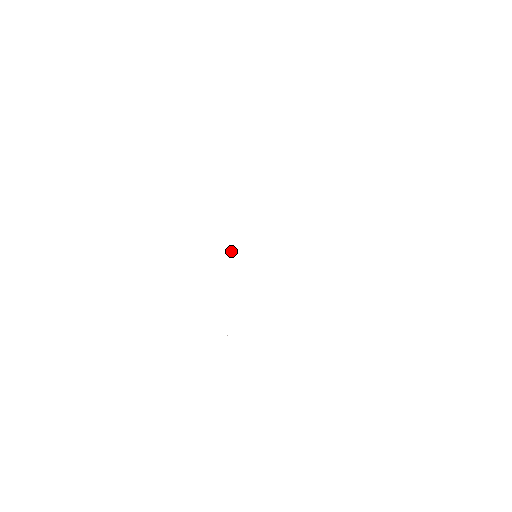
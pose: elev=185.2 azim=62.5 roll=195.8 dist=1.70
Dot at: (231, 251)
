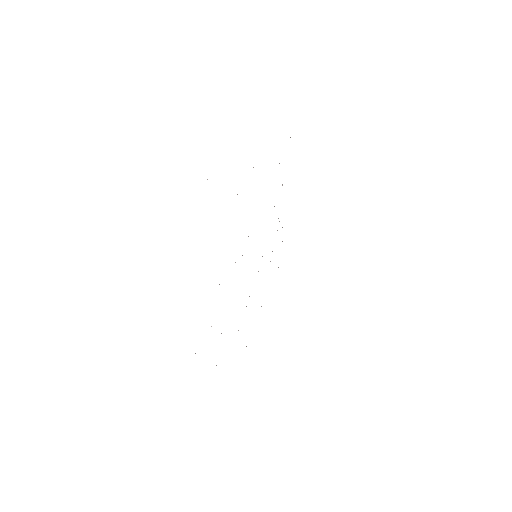
Dot at: occluded
